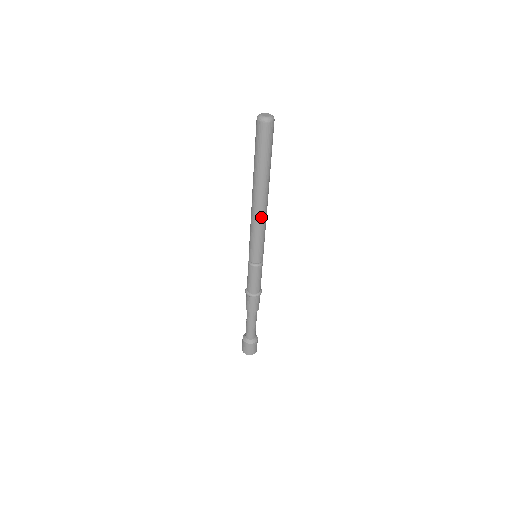
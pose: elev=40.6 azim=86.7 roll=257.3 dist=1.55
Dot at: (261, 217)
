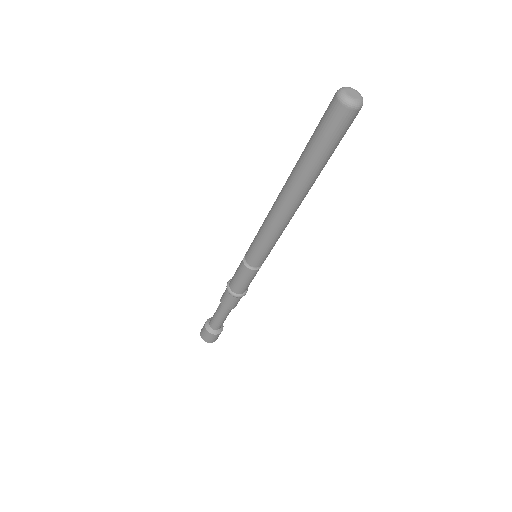
Dot at: (281, 221)
